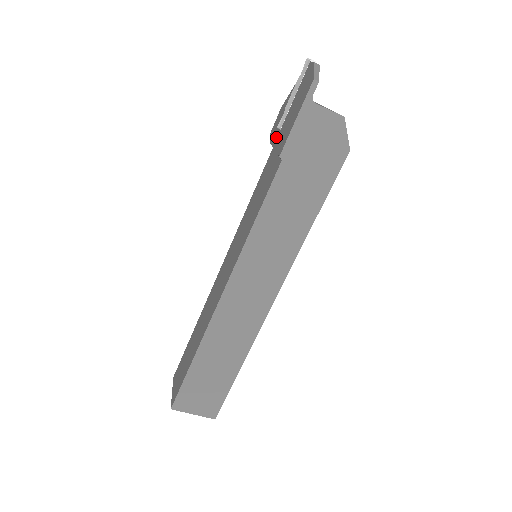
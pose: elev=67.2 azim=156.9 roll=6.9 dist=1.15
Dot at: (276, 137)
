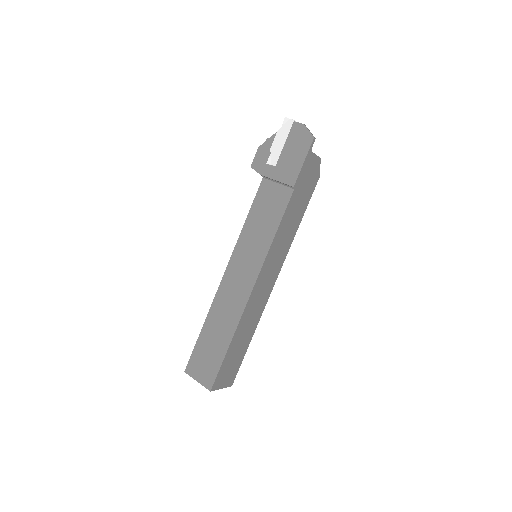
Dot at: (271, 171)
